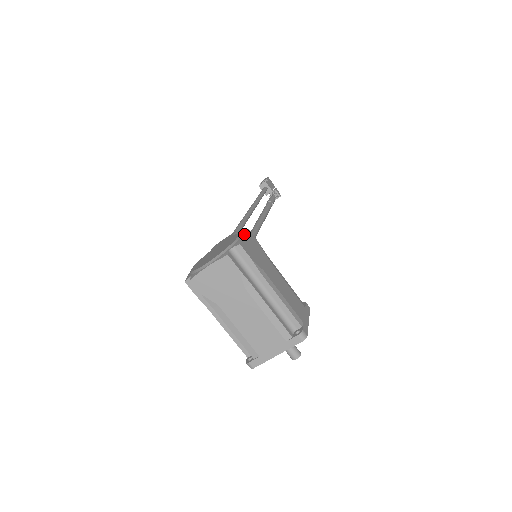
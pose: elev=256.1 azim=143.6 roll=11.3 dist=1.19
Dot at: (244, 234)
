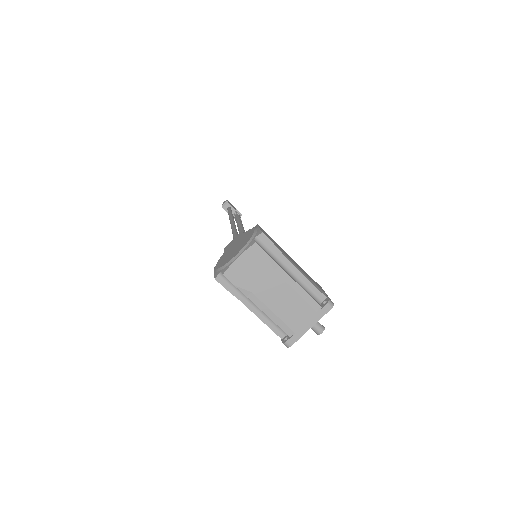
Dot at: (259, 227)
